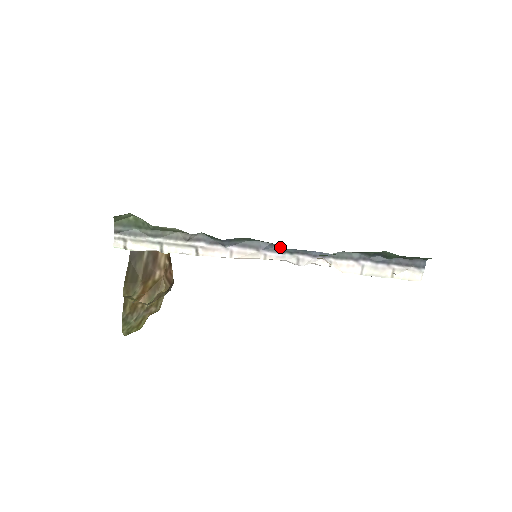
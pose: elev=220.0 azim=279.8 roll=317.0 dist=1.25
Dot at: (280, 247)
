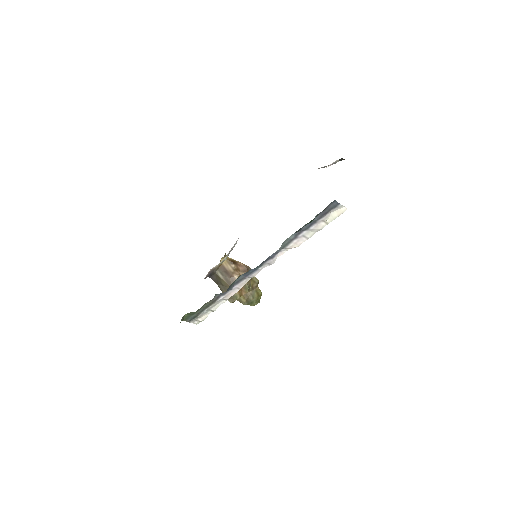
Dot at: (252, 269)
